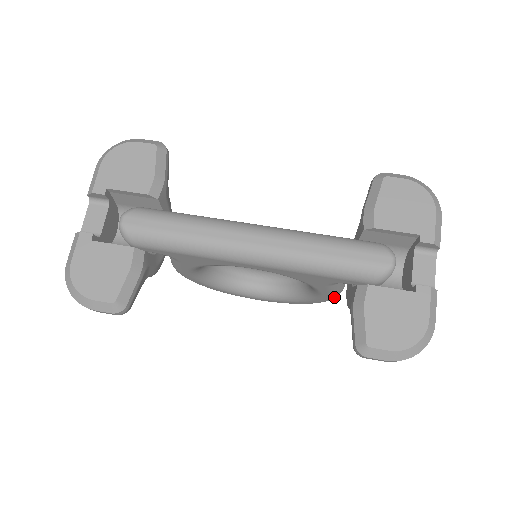
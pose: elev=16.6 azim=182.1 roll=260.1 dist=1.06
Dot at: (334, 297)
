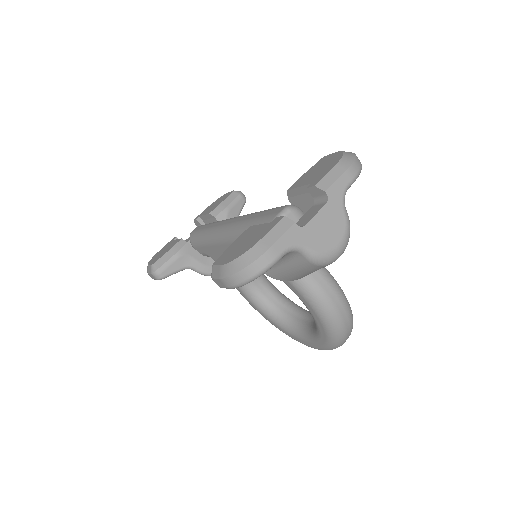
Dot at: (316, 306)
